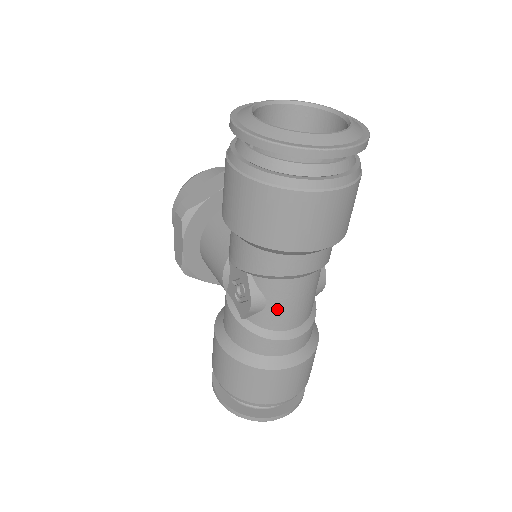
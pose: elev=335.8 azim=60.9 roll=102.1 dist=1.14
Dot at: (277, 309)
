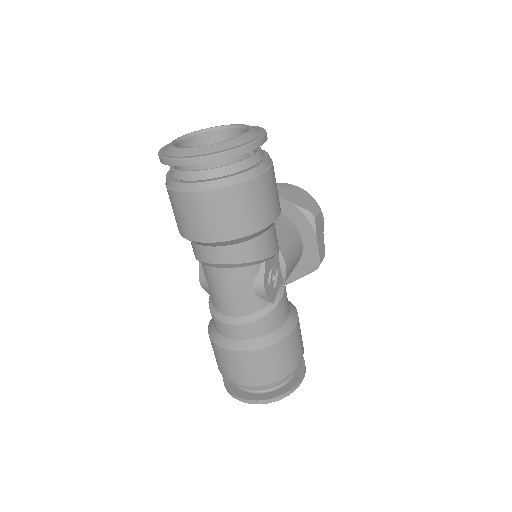
Dot at: (213, 292)
